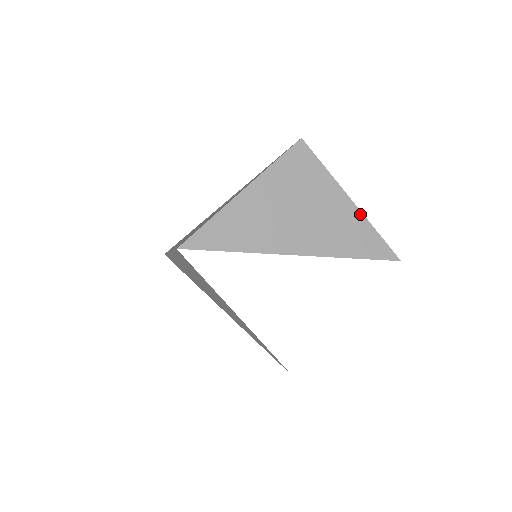
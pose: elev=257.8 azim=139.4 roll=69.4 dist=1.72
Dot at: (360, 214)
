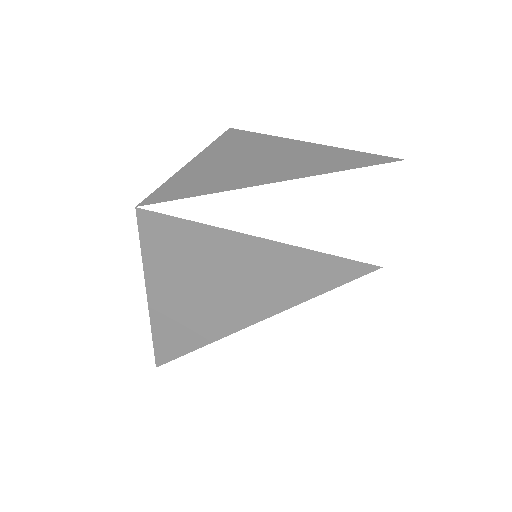
Dot at: (329, 147)
